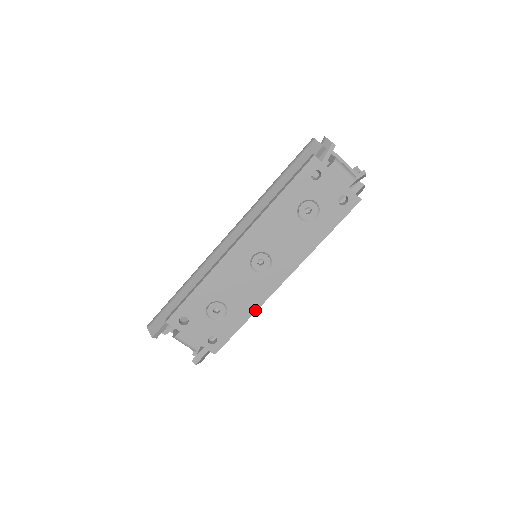
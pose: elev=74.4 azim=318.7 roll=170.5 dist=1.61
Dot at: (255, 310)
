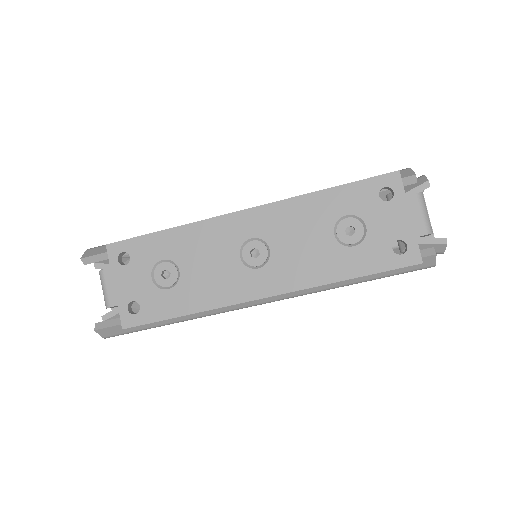
Dot at: (206, 308)
